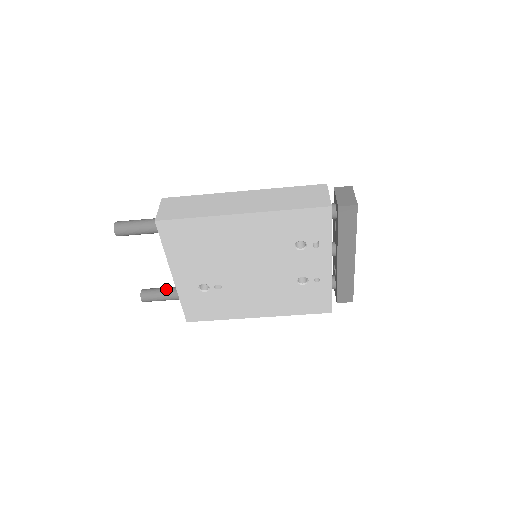
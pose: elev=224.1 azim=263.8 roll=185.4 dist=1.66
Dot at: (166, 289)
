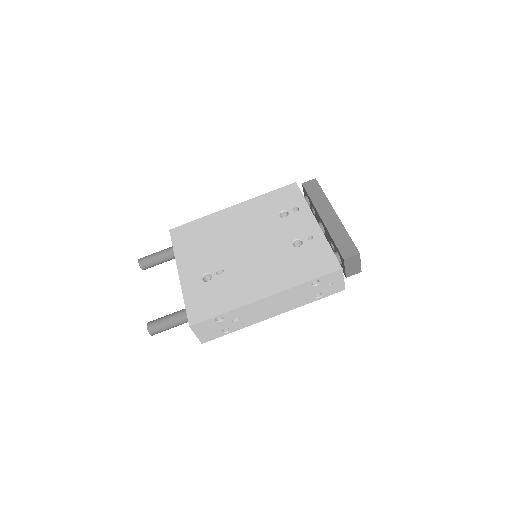
Dot at: occluded
